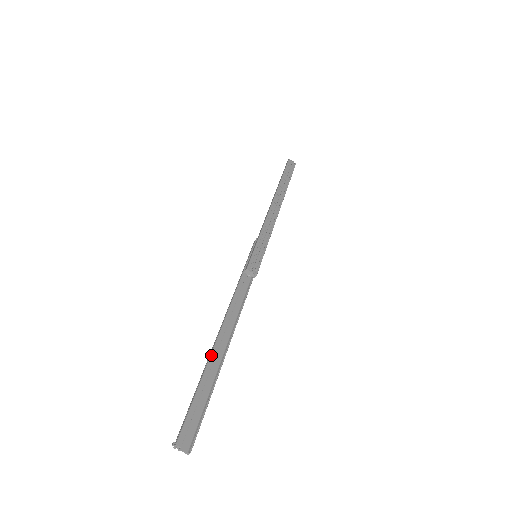
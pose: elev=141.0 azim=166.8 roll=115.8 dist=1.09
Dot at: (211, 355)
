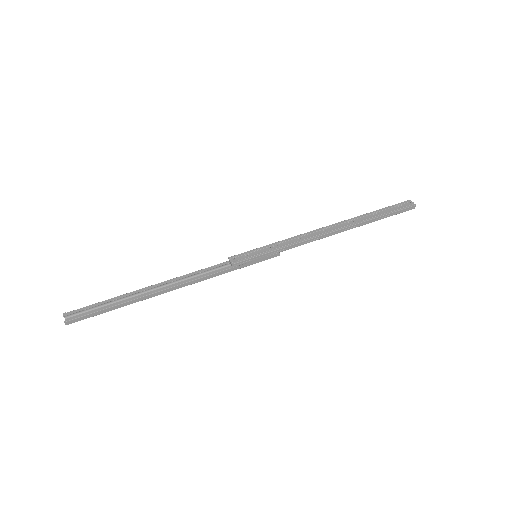
Dot at: (137, 290)
